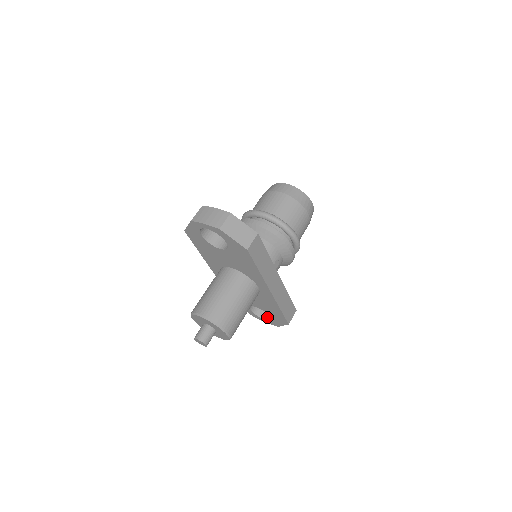
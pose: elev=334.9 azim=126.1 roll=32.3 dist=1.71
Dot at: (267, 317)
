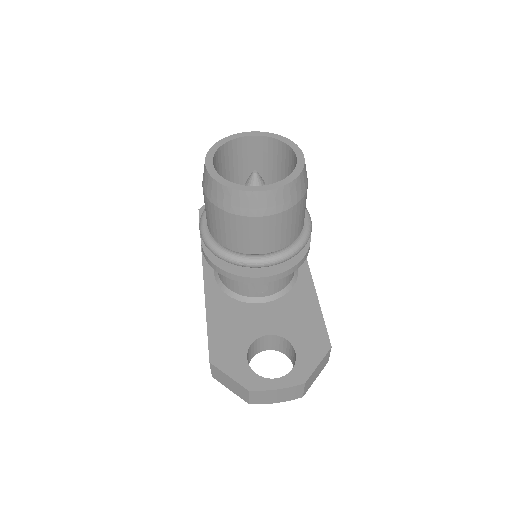
Dot at: occluded
